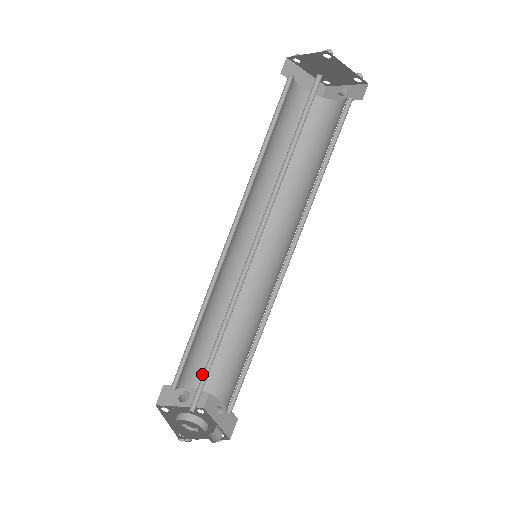
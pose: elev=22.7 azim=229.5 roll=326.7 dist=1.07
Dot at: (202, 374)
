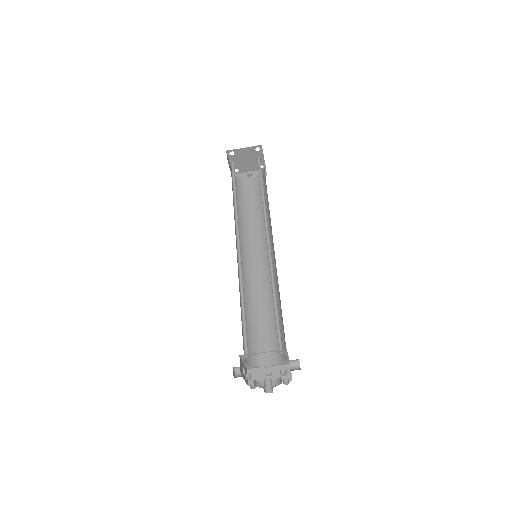
Dot at: occluded
